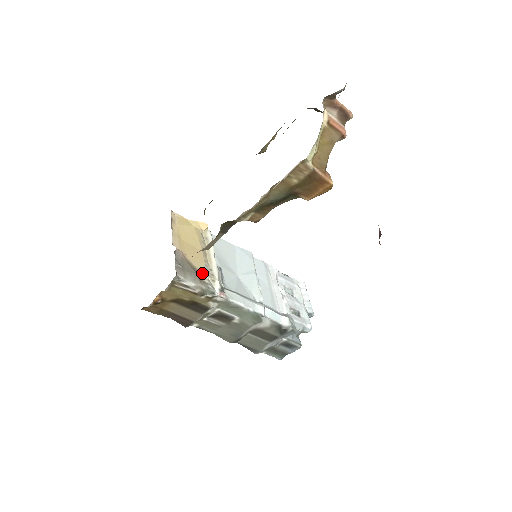
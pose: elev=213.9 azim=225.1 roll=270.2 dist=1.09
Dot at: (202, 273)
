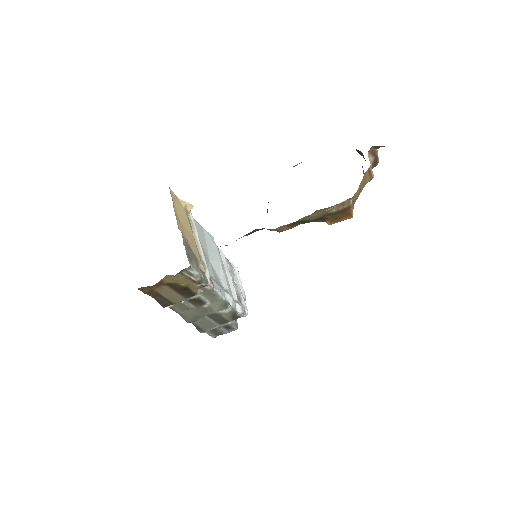
Dot at: (198, 260)
